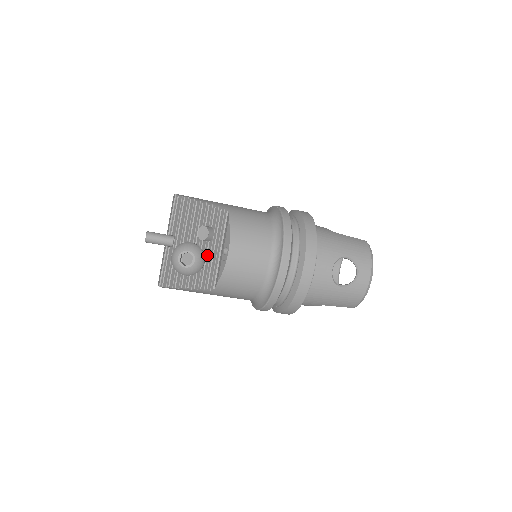
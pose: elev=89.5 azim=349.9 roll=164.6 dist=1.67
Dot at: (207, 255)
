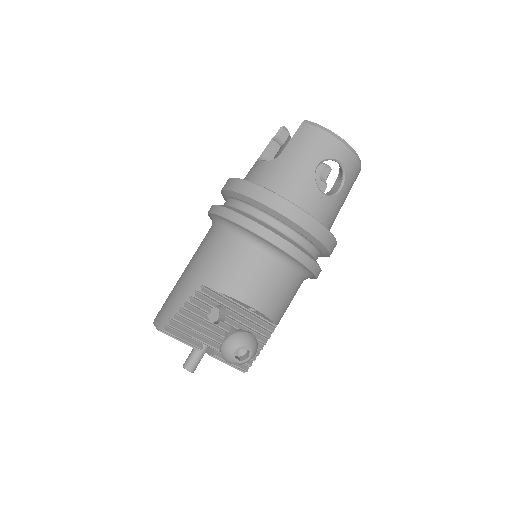
Dot at: (241, 322)
